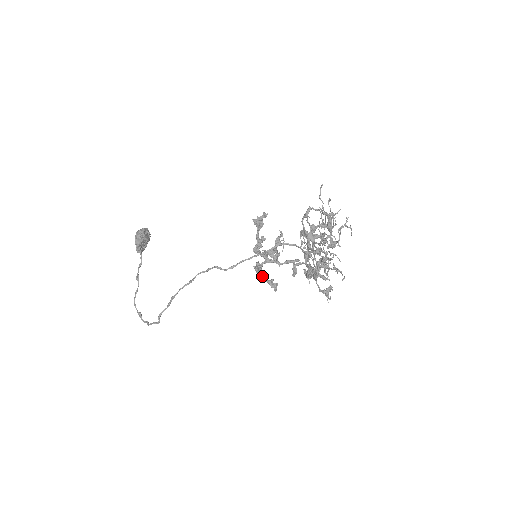
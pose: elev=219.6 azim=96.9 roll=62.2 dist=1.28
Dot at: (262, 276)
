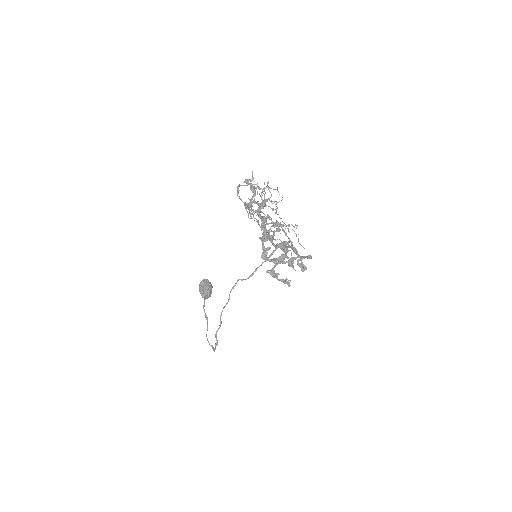
Dot at: occluded
